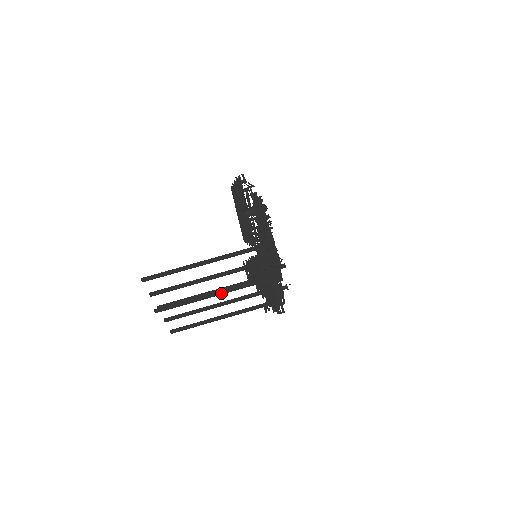
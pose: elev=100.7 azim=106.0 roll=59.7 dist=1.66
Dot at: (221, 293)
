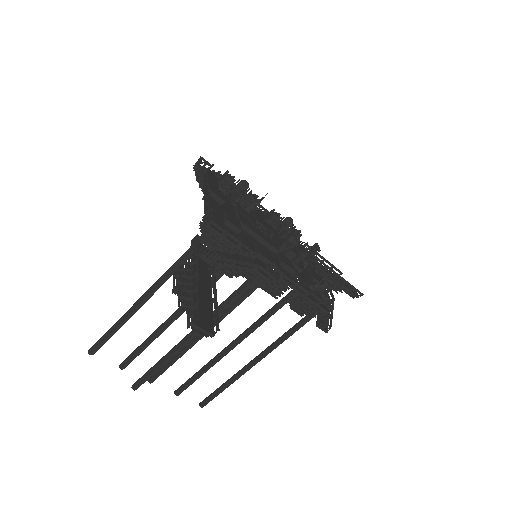
Dot at: occluded
